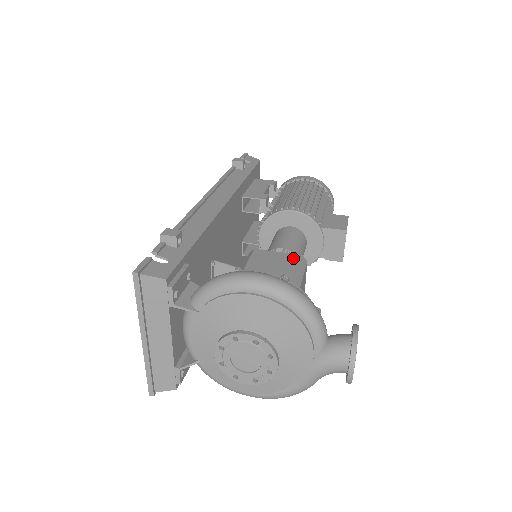
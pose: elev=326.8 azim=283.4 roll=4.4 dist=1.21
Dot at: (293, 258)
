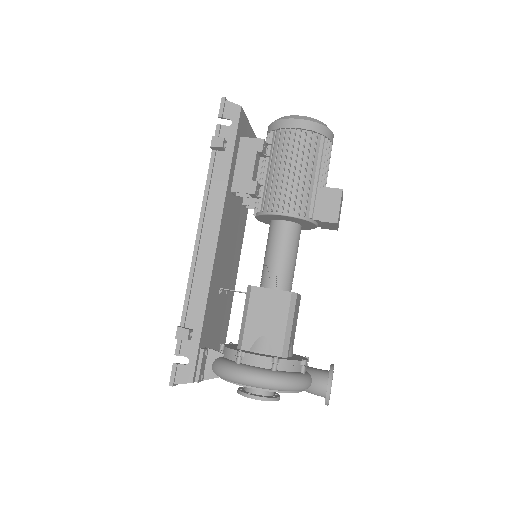
Dot at: (284, 299)
